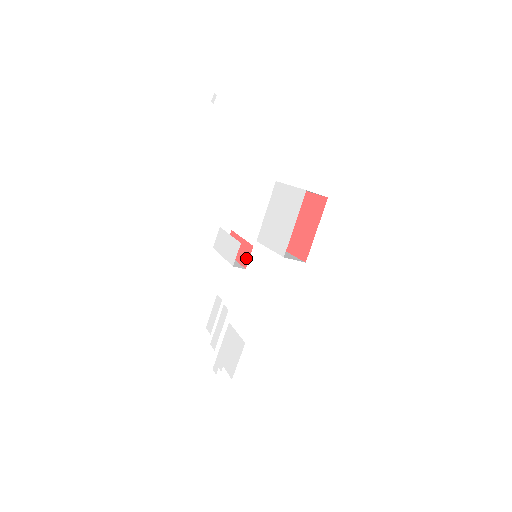
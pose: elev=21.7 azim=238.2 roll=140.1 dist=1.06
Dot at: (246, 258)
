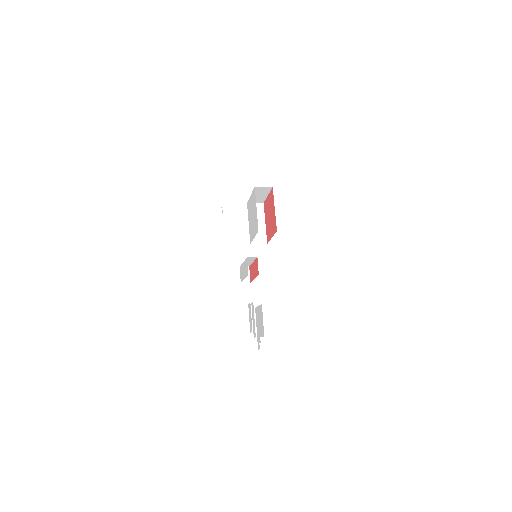
Dot at: (257, 269)
